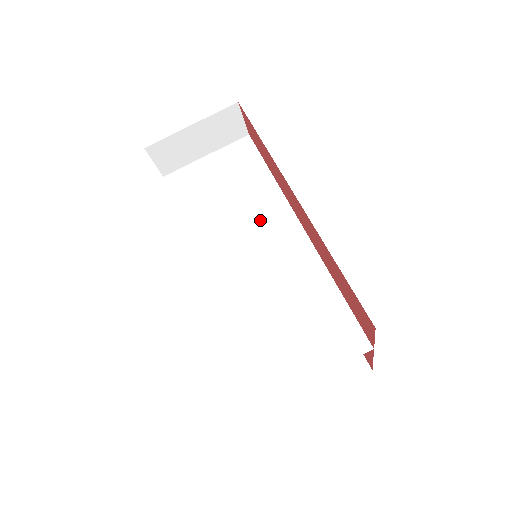
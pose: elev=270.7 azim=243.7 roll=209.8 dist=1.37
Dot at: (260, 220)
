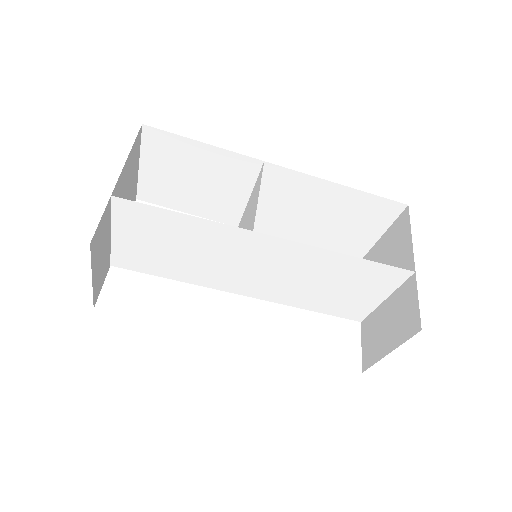
Dot at: (232, 251)
